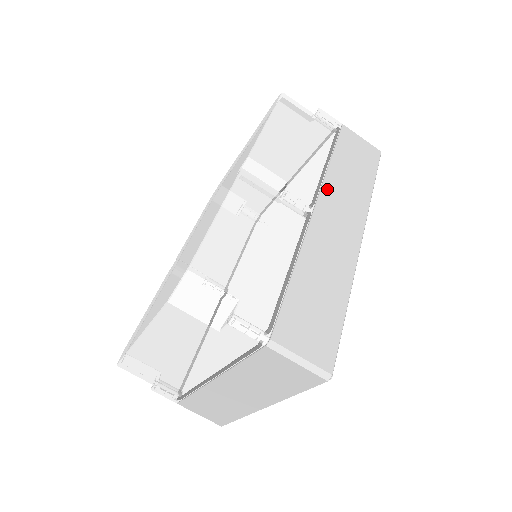
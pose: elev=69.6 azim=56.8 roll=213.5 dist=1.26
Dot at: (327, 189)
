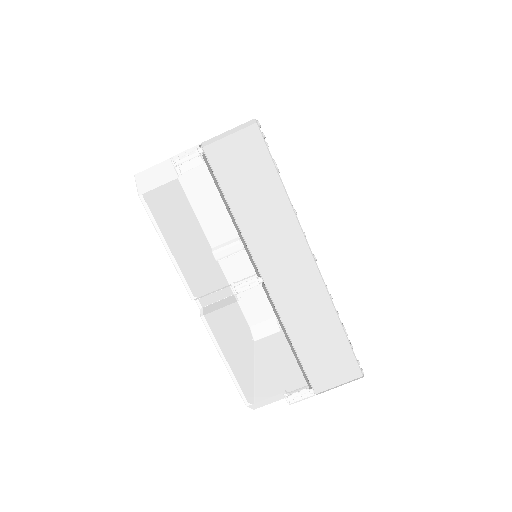
Dot at: (256, 250)
